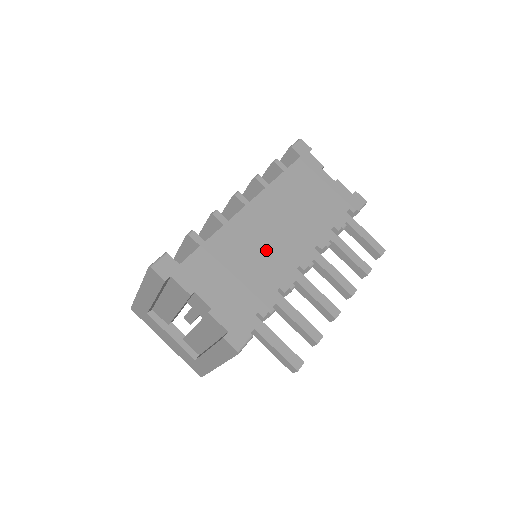
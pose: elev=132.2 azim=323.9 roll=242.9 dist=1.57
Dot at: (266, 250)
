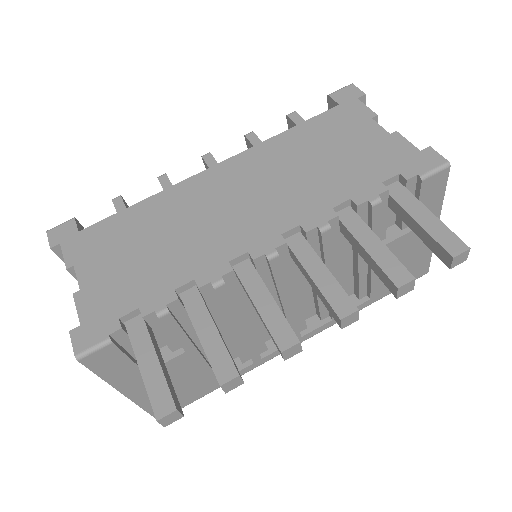
Dot at: (205, 225)
